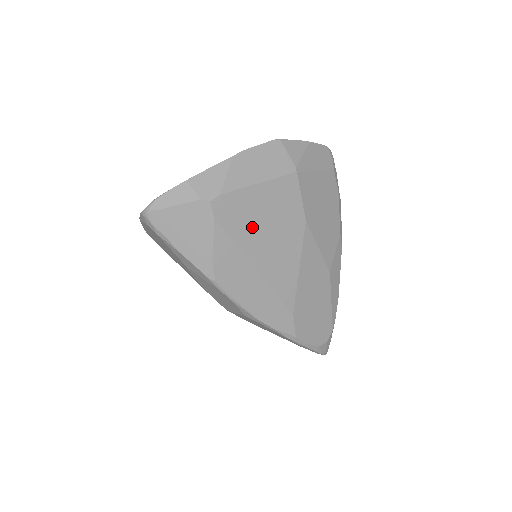
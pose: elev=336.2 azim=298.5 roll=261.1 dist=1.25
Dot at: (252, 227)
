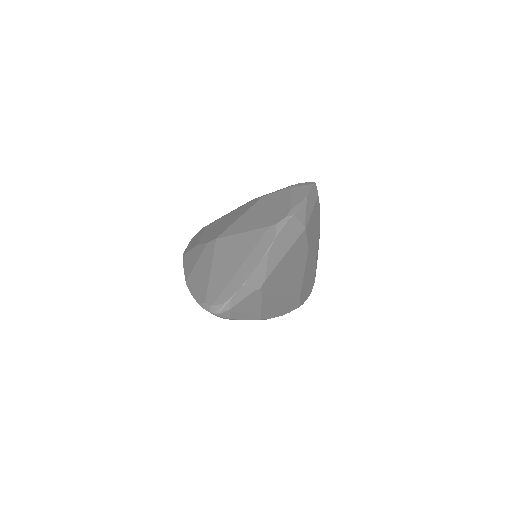
Dot at: (281, 279)
